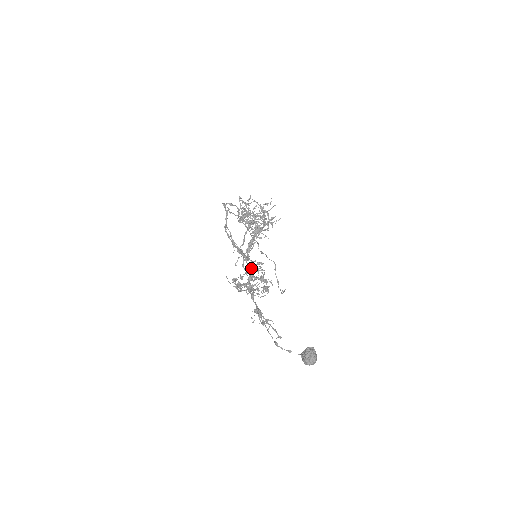
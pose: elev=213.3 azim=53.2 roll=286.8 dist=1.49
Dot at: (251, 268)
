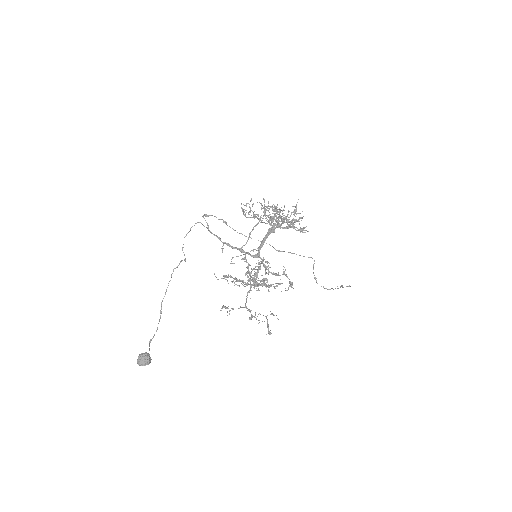
Dot at: (263, 265)
